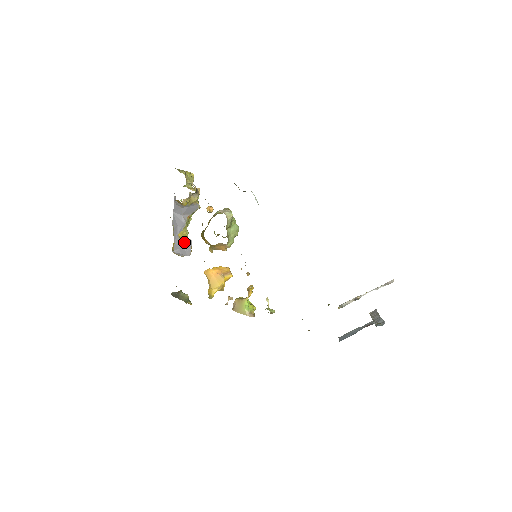
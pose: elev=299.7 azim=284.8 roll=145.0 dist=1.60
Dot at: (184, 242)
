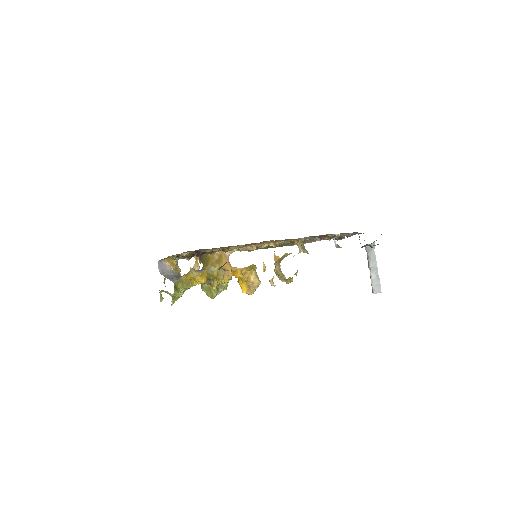
Dot at: occluded
